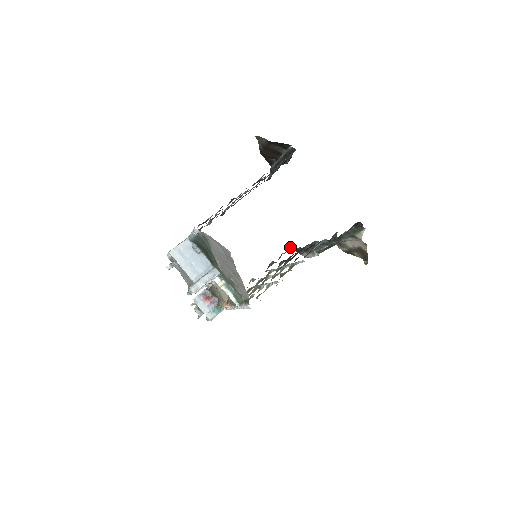
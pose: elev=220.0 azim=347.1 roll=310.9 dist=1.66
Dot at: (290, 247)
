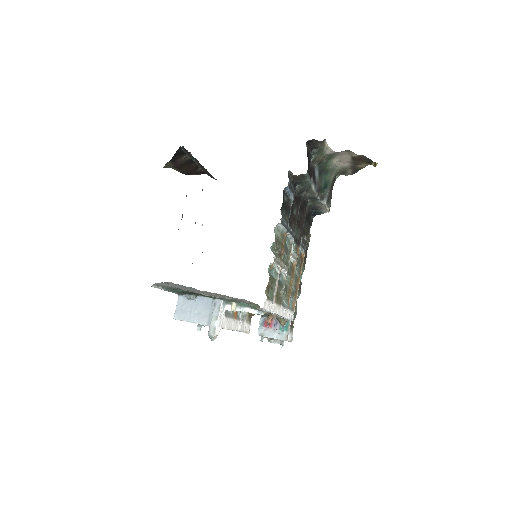
Dot at: occluded
